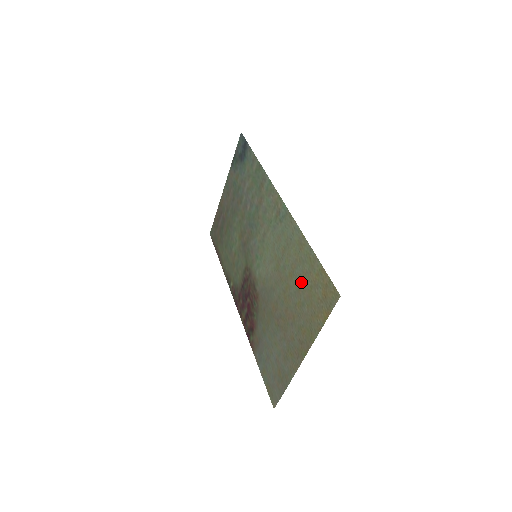
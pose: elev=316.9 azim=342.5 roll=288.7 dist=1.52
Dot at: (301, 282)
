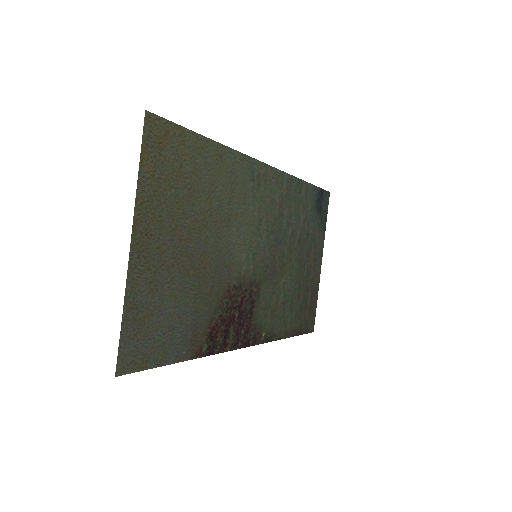
Dot at: (194, 182)
